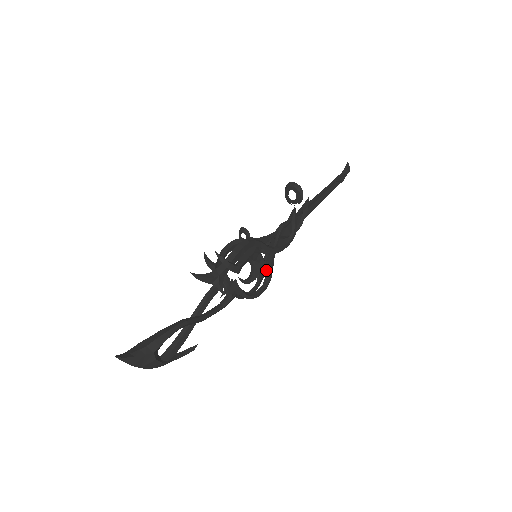
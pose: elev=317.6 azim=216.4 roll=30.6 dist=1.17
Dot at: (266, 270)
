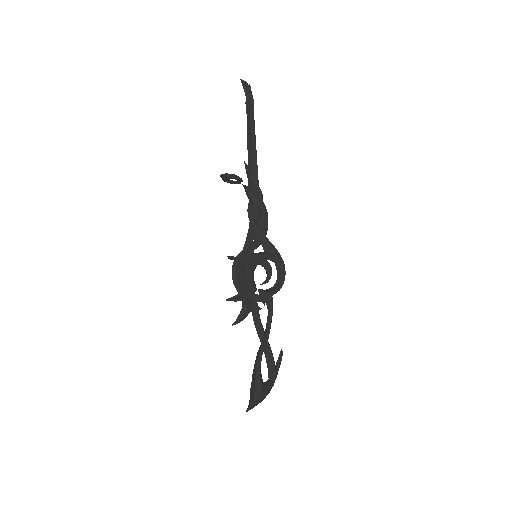
Dot at: (271, 257)
